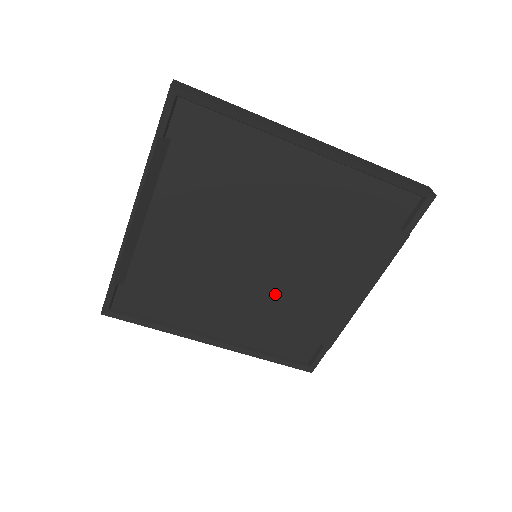
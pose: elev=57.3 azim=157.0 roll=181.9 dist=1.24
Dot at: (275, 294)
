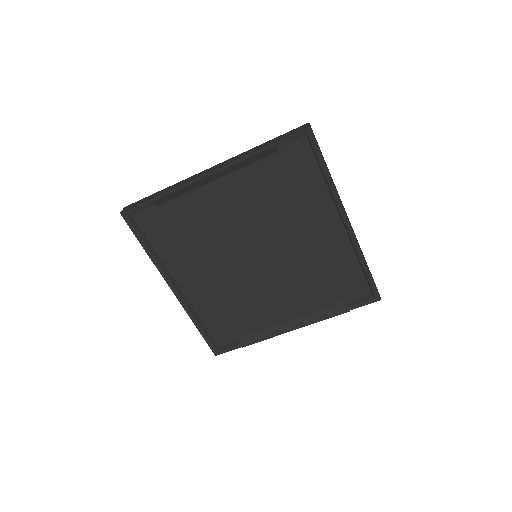
Dot at: (243, 288)
